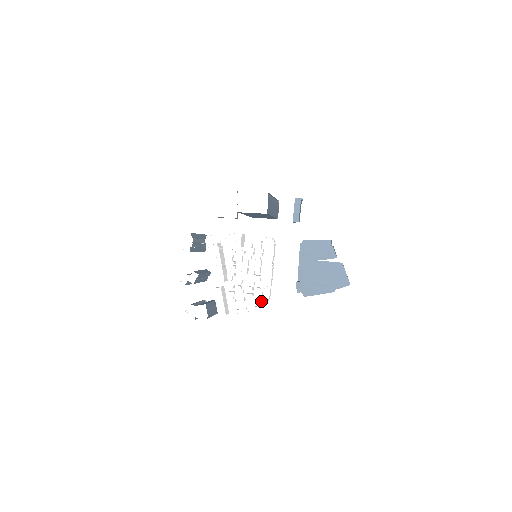
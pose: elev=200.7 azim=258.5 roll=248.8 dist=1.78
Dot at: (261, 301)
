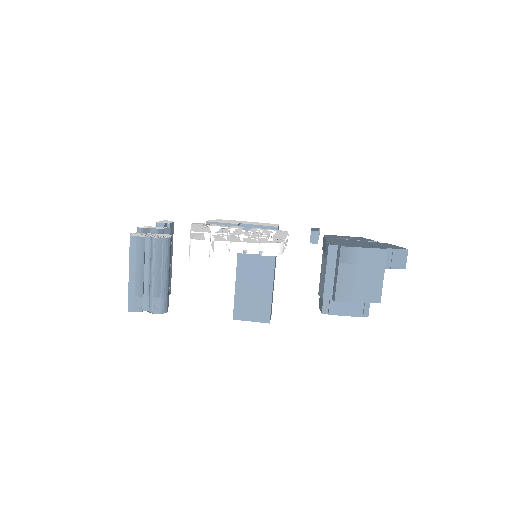
Dot at: (270, 241)
